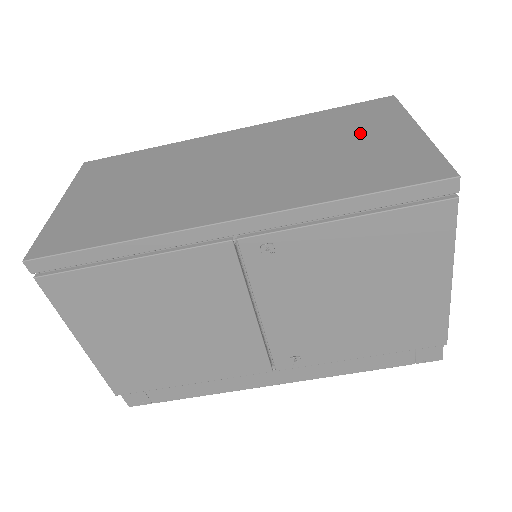
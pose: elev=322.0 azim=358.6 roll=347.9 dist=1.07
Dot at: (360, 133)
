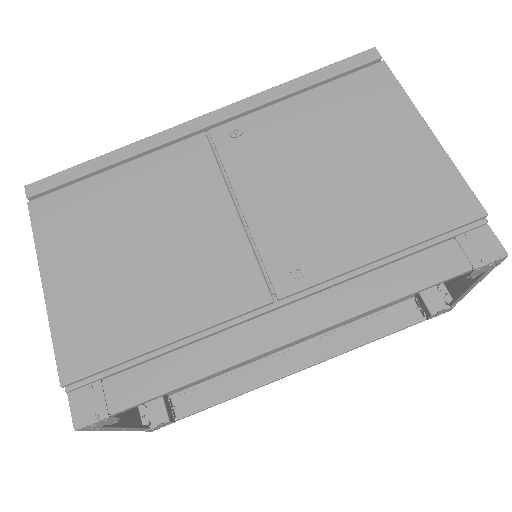
Dot at: occluded
